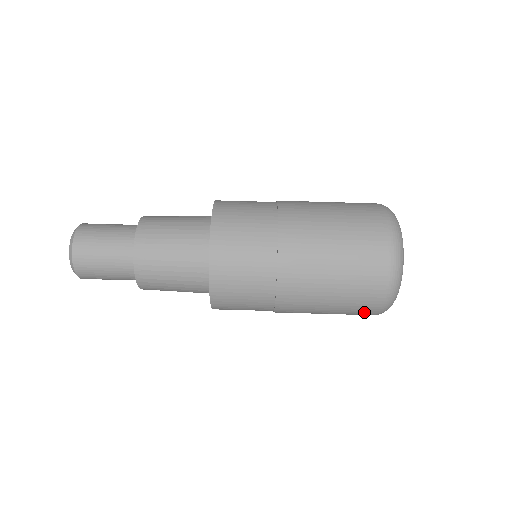
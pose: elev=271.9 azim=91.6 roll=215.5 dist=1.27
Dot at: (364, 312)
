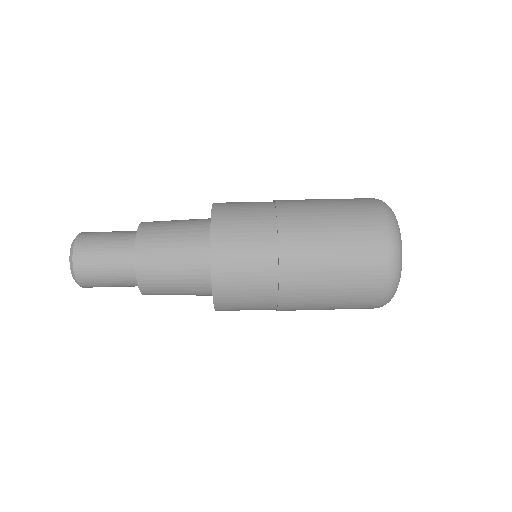
Dot at: (362, 308)
